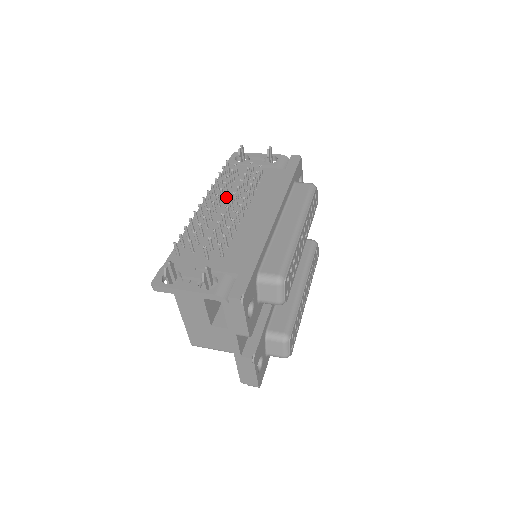
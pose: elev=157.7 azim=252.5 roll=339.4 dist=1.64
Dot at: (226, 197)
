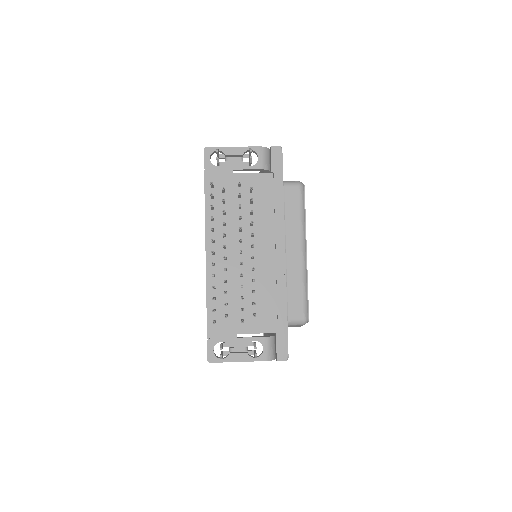
Dot at: (226, 231)
